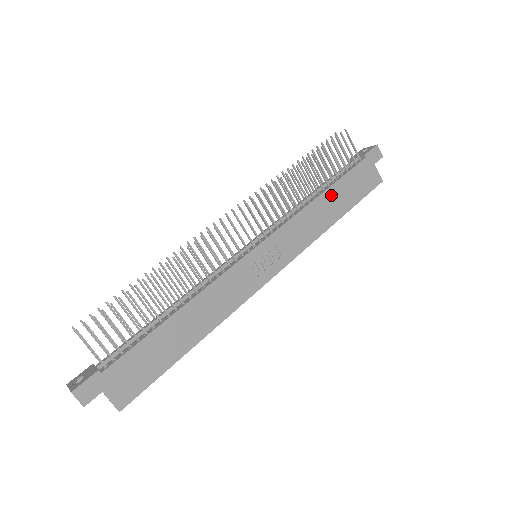
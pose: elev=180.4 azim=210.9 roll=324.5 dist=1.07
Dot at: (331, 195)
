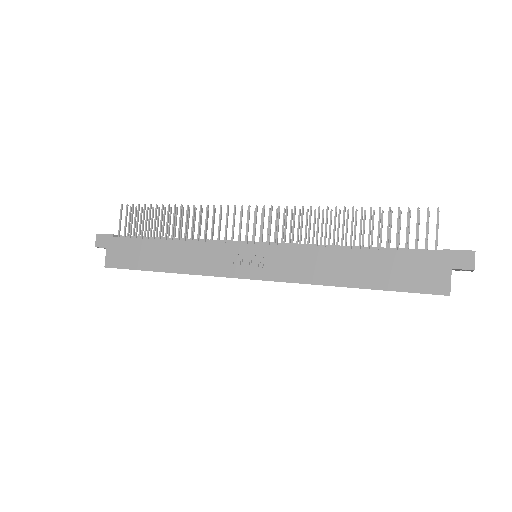
Dot at: (361, 258)
